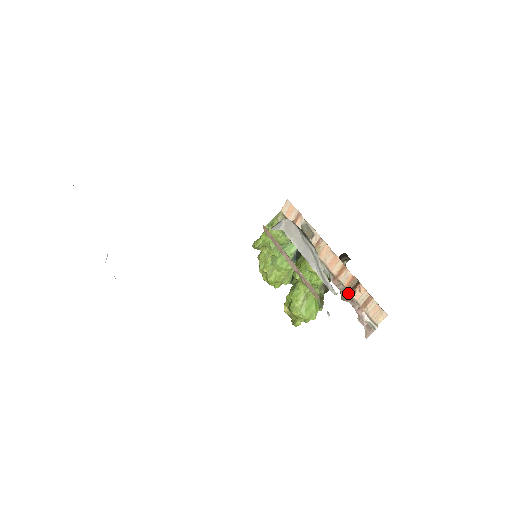
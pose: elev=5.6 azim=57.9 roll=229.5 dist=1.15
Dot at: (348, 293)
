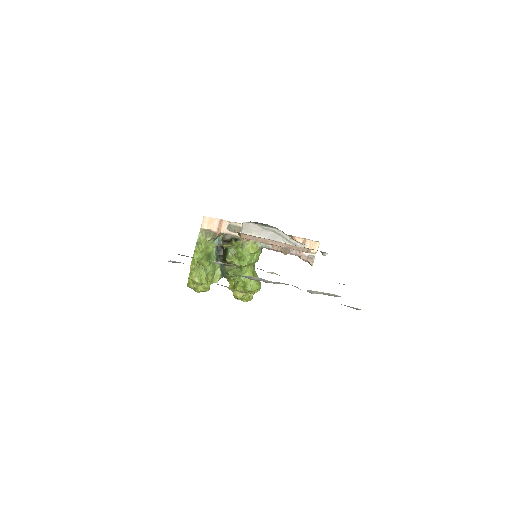
Dot at: (286, 248)
